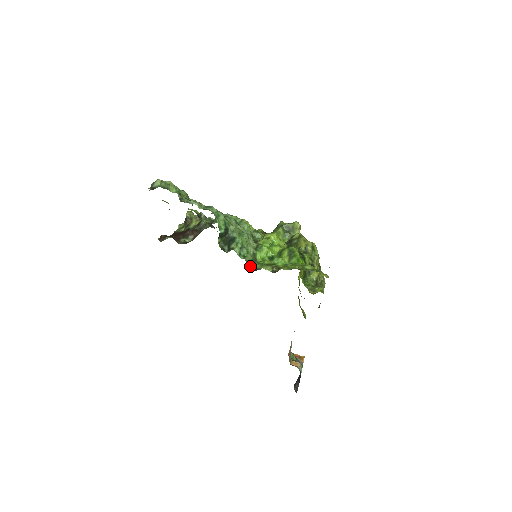
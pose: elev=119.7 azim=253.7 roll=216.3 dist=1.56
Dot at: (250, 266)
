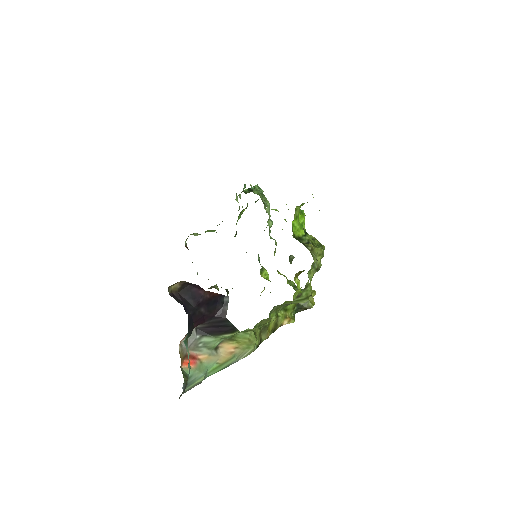
Dot at: occluded
